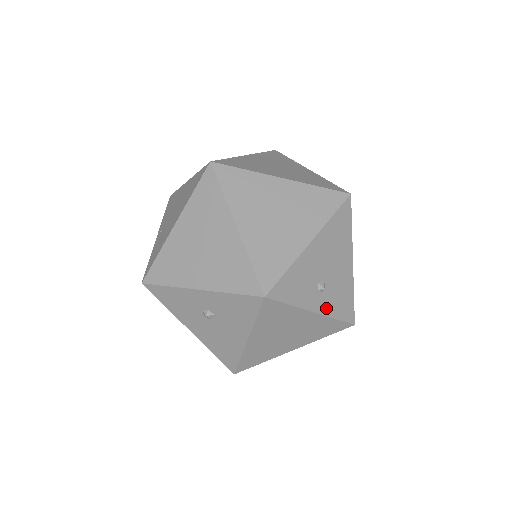
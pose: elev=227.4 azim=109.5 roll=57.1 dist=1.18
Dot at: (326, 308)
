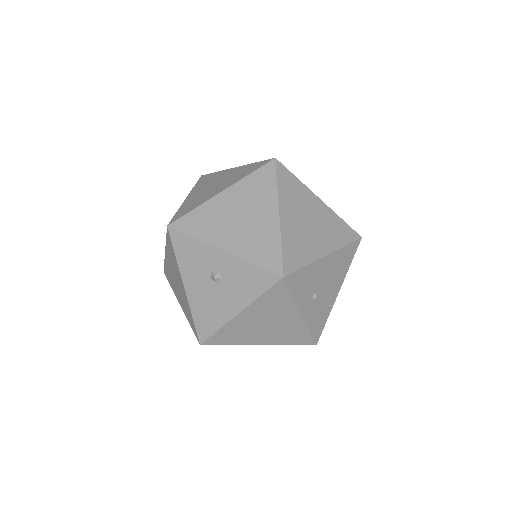
Dot at: (309, 316)
